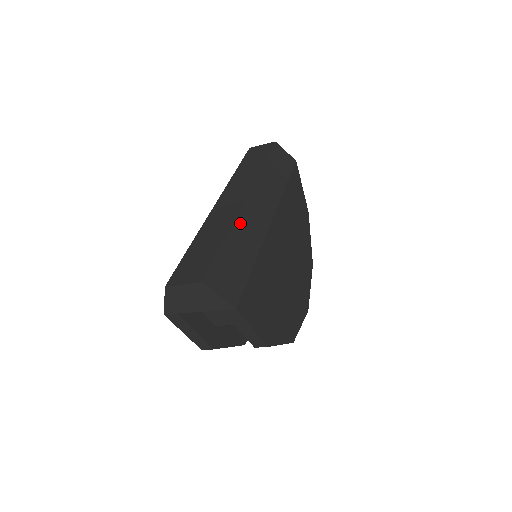
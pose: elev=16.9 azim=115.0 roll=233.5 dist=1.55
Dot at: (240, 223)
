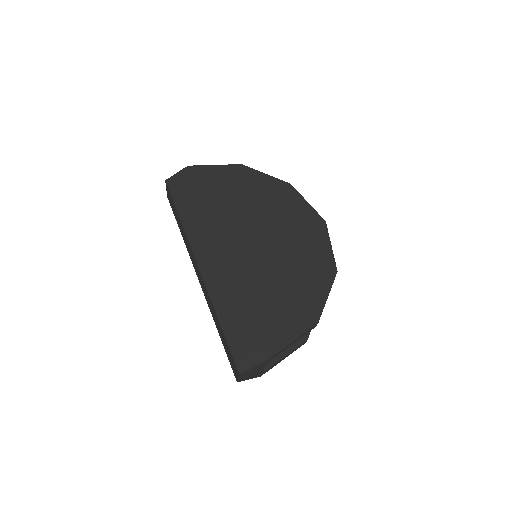
Dot at: (215, 295)
